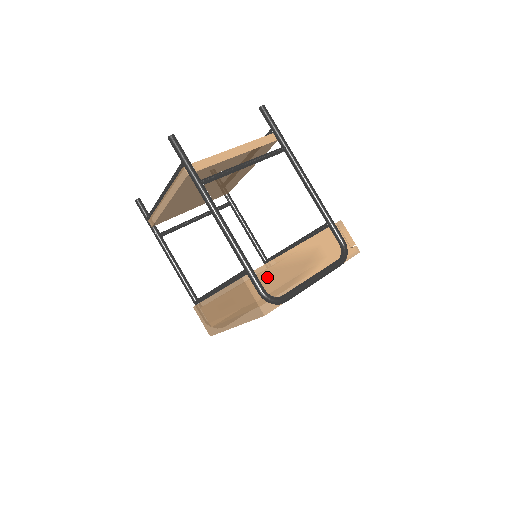
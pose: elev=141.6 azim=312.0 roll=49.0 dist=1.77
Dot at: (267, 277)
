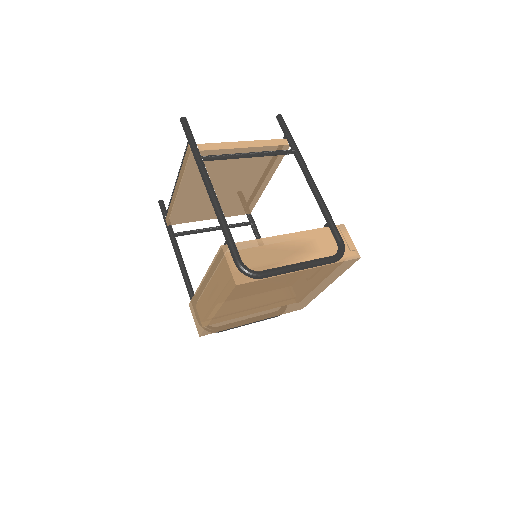
Dot at: (248, 252)
